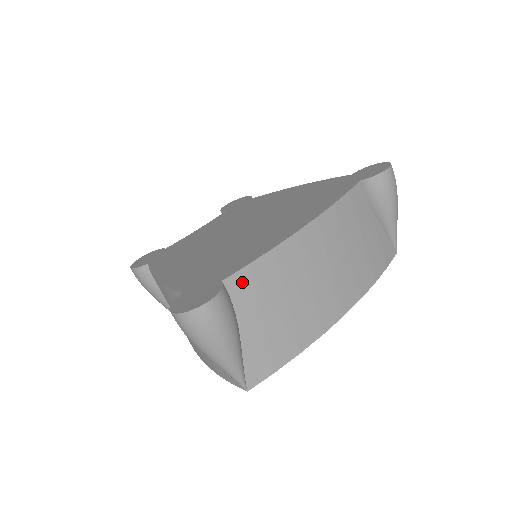
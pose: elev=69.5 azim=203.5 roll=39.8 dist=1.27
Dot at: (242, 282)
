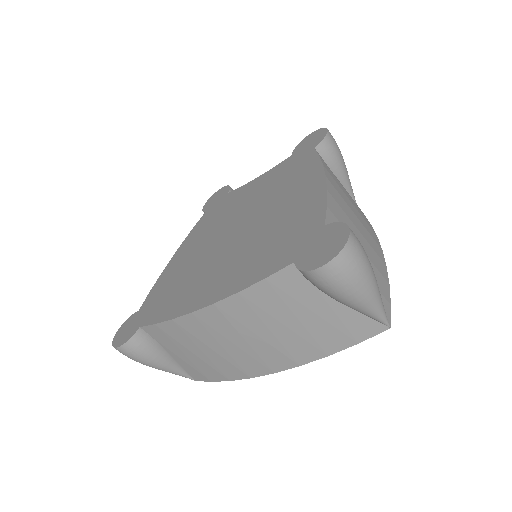
Dot at: (156, 332)
